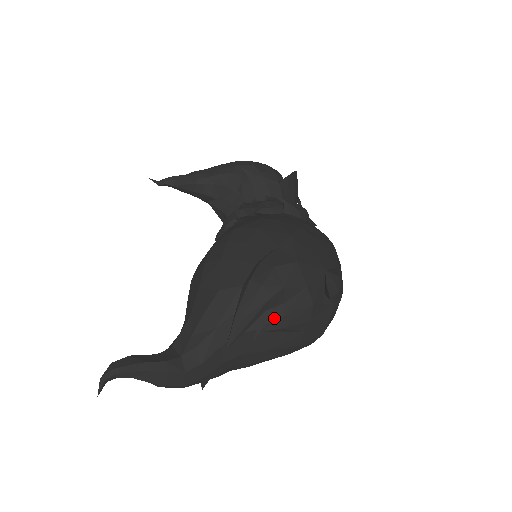
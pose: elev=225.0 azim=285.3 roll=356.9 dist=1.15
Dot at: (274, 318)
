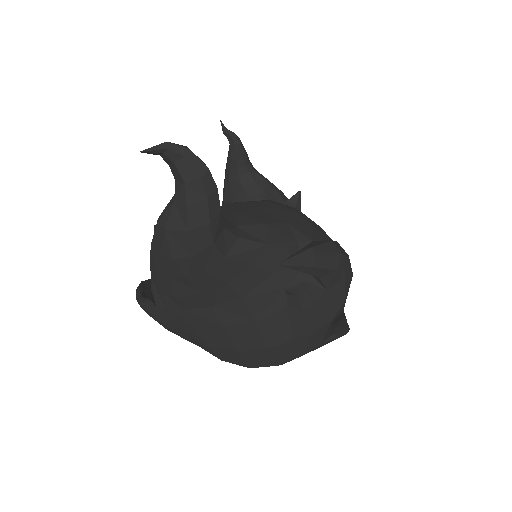
Dot at: (311, 292)
